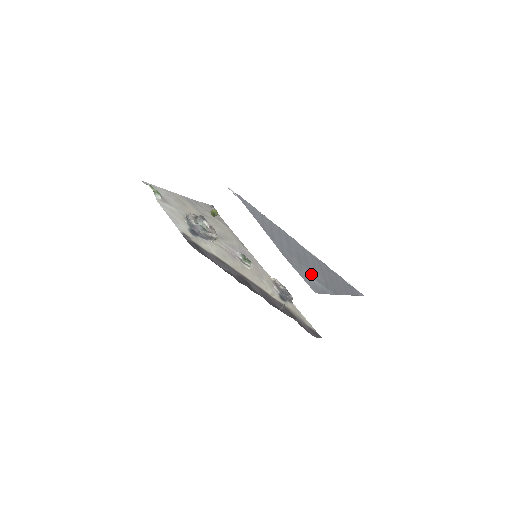
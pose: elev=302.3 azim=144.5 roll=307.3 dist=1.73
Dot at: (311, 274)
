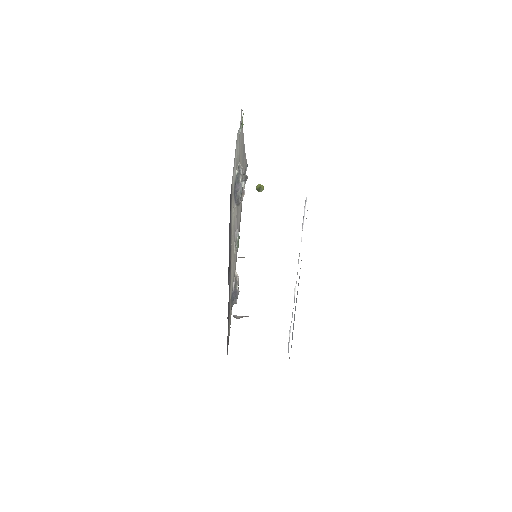
Dot at: occluded
